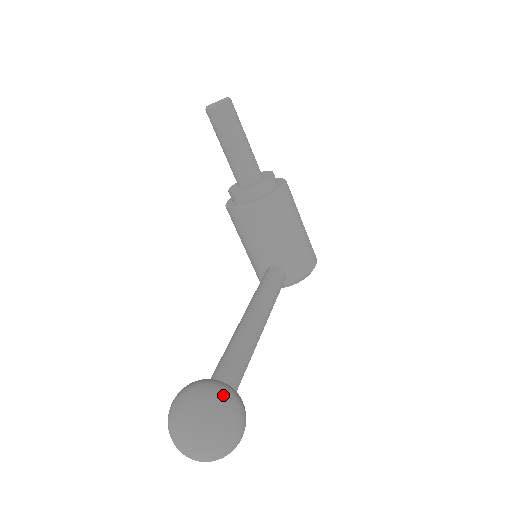
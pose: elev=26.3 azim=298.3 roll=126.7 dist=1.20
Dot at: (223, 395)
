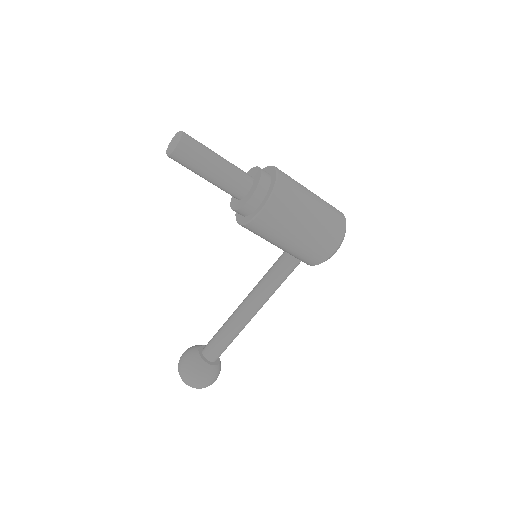
Dot at: (190, 372)
